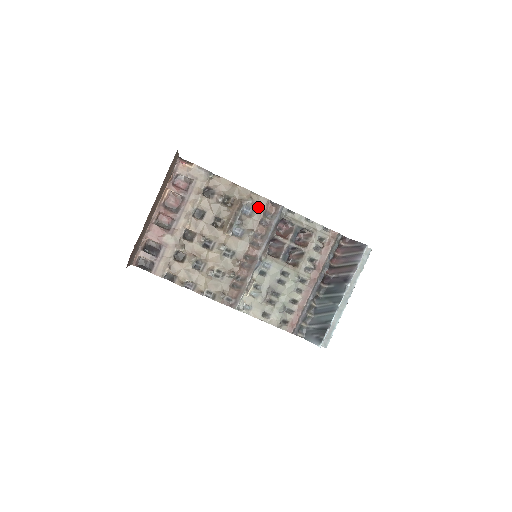
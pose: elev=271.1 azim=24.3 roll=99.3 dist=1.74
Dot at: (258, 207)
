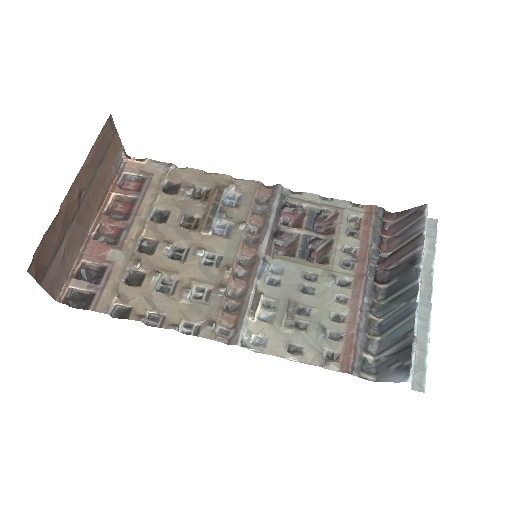
Dot at: (246, 193)
